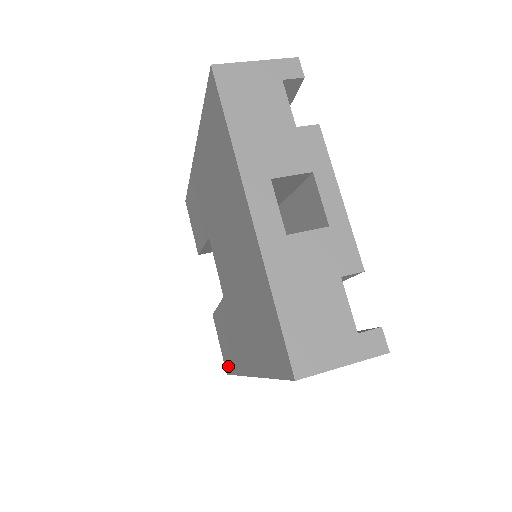
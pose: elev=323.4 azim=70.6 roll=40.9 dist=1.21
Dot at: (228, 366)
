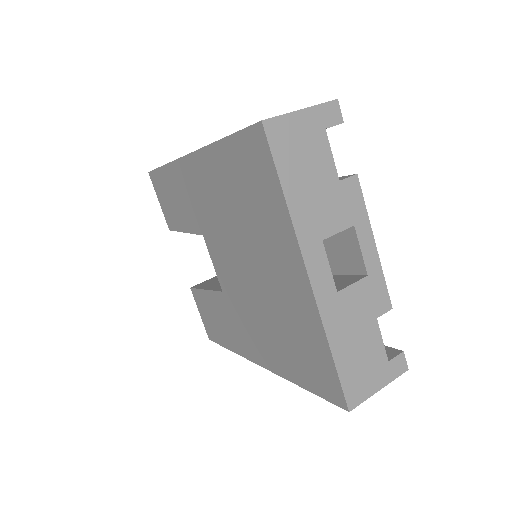
Dot at: (215, 337)
